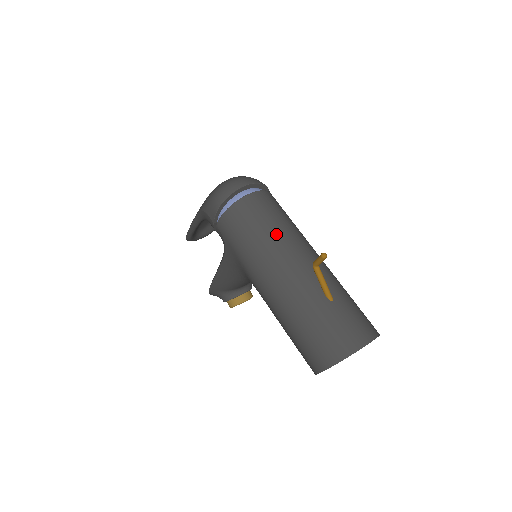
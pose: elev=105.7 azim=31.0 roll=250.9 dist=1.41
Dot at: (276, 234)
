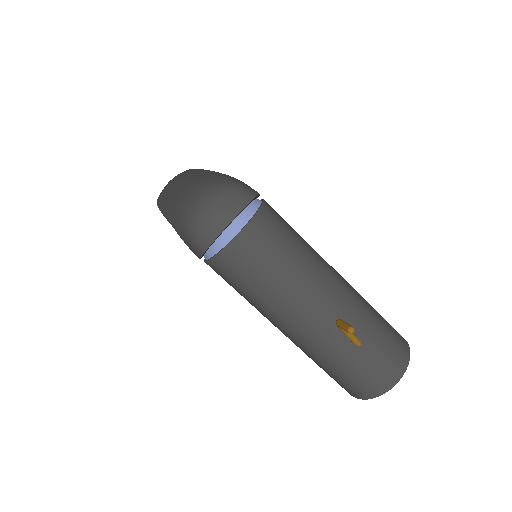
Dot at: (284, 283)
